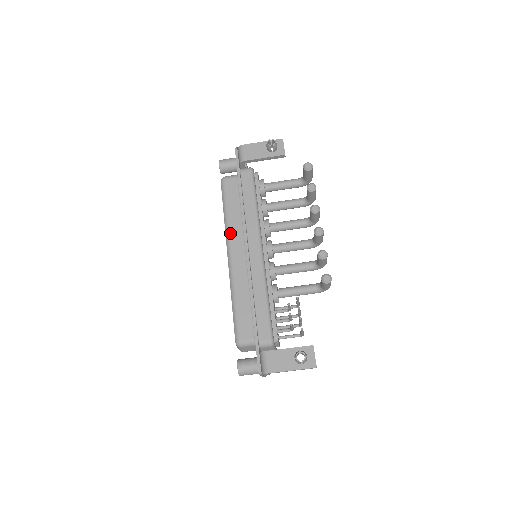
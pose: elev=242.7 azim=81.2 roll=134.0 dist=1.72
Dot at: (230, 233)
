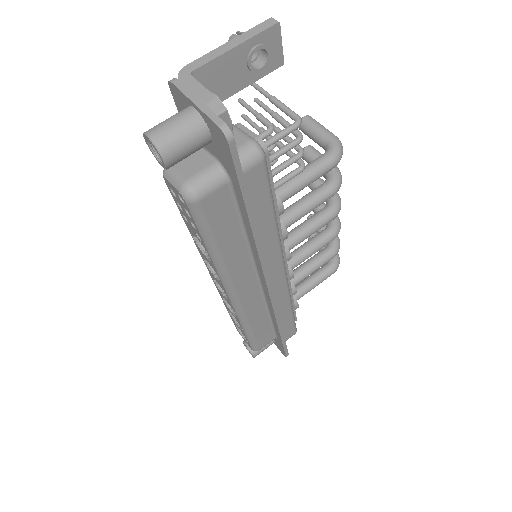
Dot at: occluded
